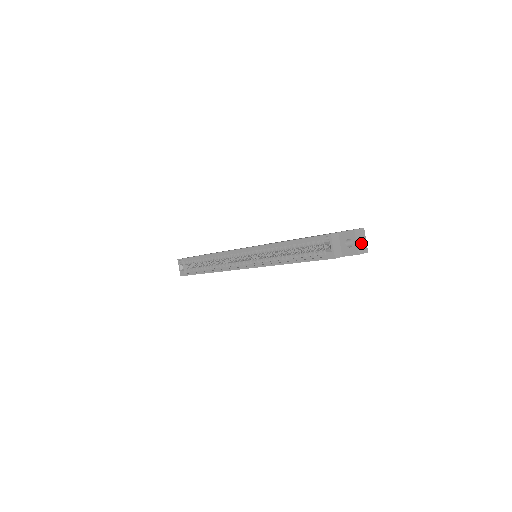
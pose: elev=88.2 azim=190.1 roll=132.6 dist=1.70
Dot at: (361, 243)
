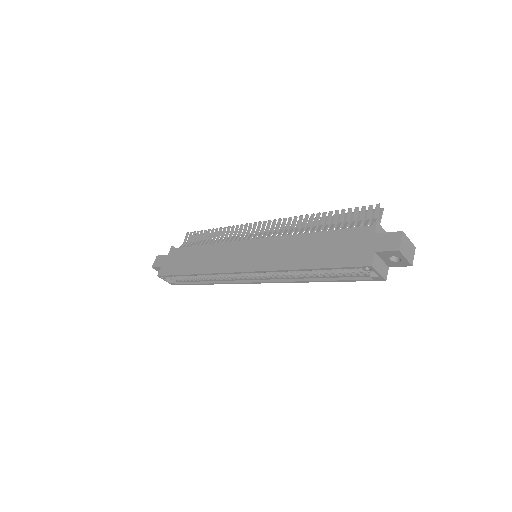
Dot at: (408, 251)
